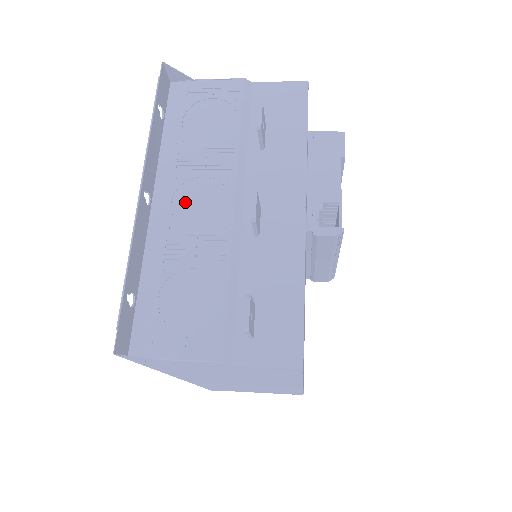
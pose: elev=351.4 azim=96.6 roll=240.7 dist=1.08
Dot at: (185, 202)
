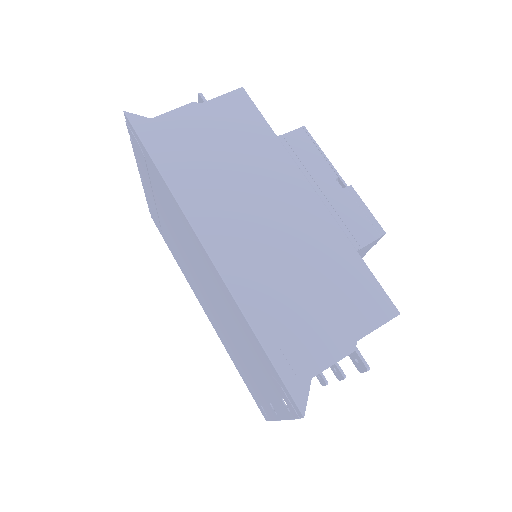
Dot at: occluded
